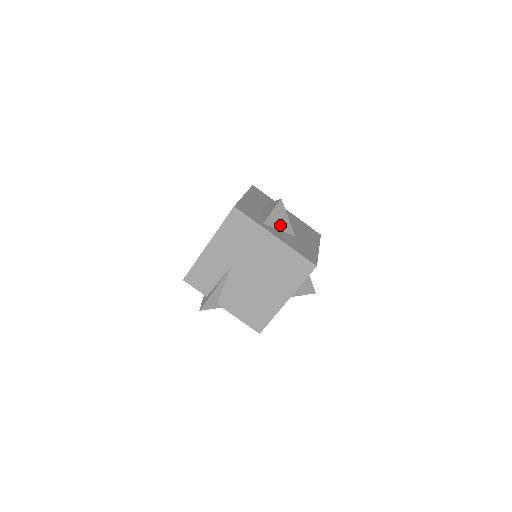
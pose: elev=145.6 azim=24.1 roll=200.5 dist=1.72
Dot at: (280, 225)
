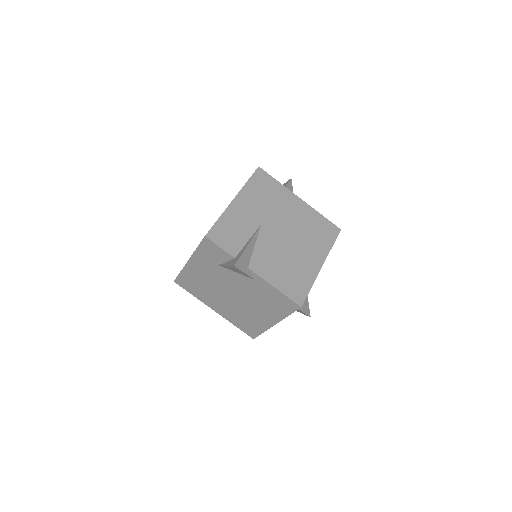
Dot at: occluded
